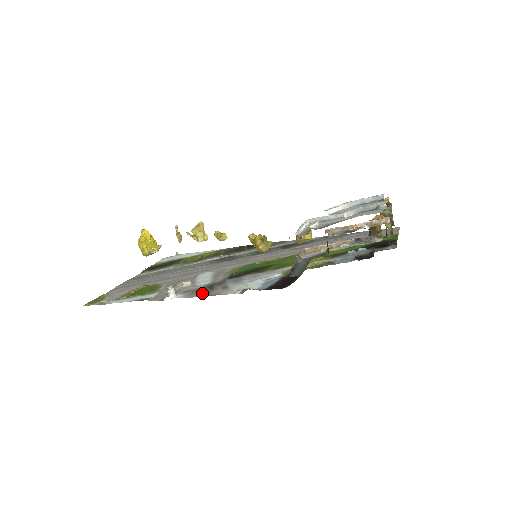
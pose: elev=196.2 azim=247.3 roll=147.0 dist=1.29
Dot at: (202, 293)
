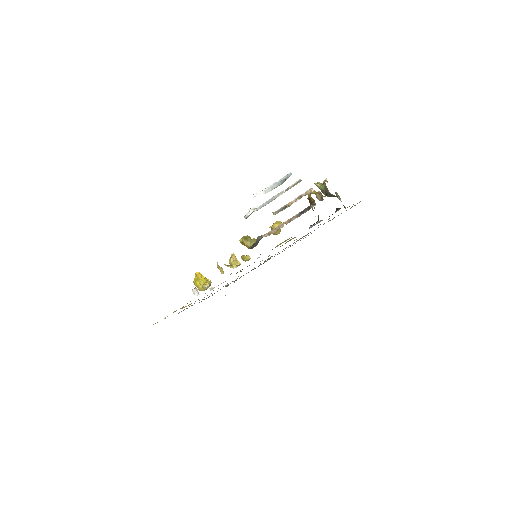
Dot at: occluded
